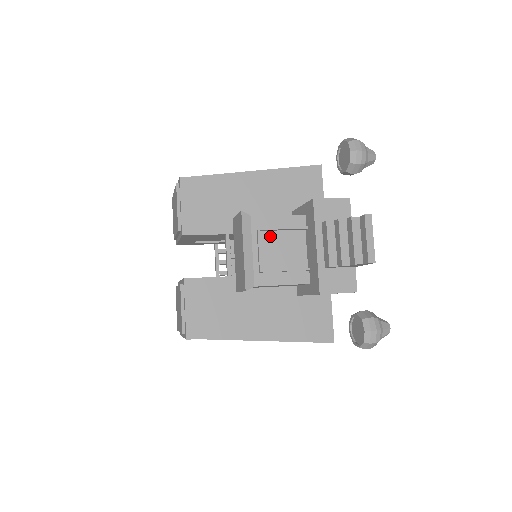
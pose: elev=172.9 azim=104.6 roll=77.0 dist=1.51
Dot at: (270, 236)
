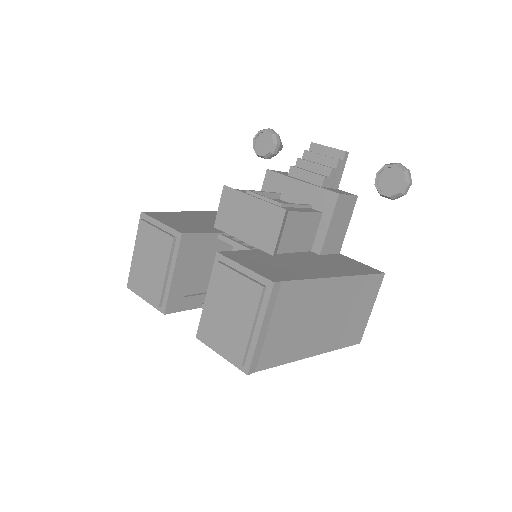
Dot at: occluded
